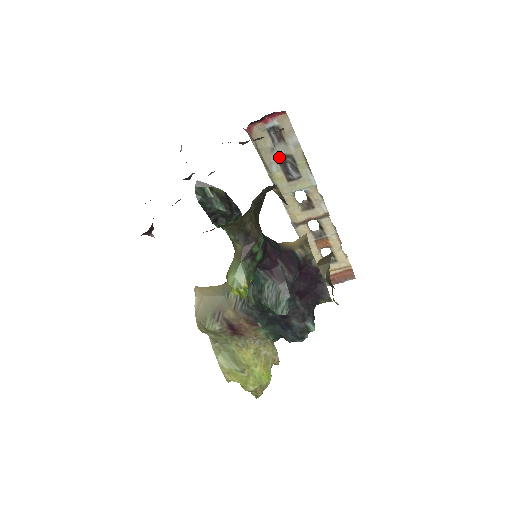
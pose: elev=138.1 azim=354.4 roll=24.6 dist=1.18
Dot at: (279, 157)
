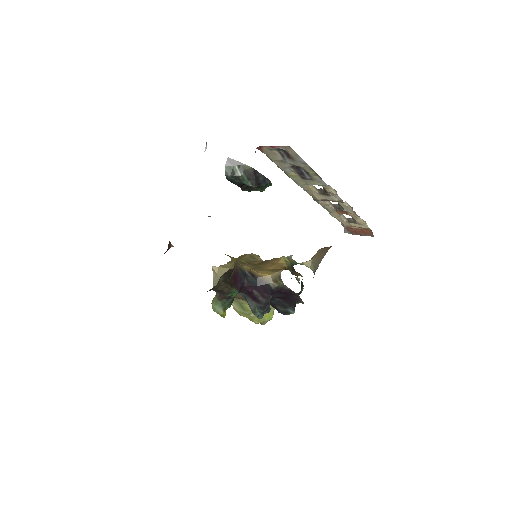
Dot at: (291, 165)
